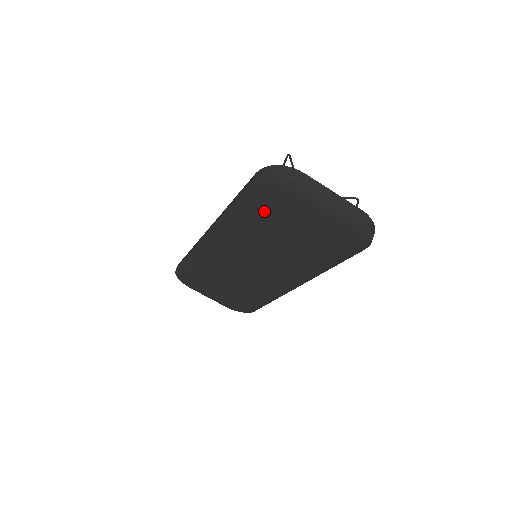
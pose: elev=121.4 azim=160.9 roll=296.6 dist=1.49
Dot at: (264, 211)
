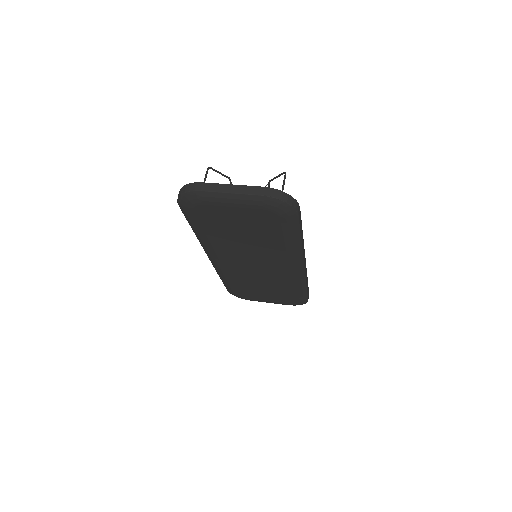
Dot at: (207, 223)
